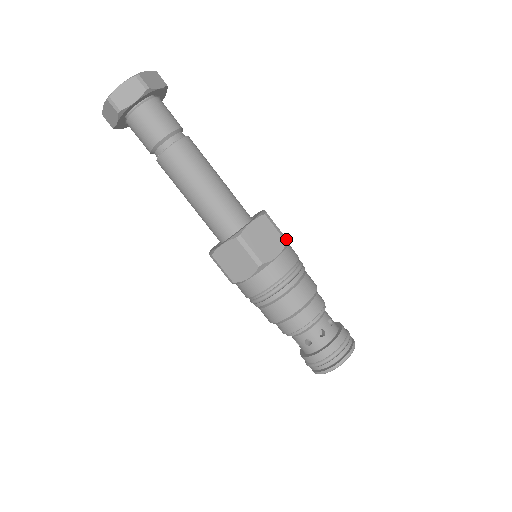
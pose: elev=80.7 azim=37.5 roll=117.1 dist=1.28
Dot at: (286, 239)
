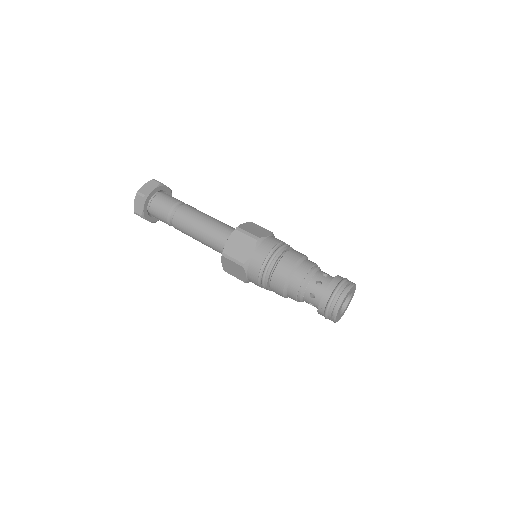
Dot at: occluded
